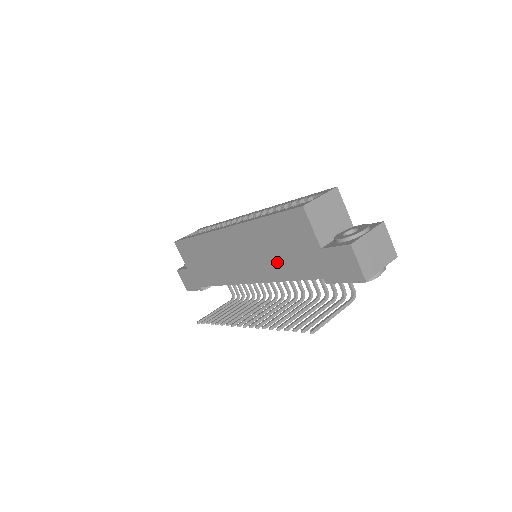
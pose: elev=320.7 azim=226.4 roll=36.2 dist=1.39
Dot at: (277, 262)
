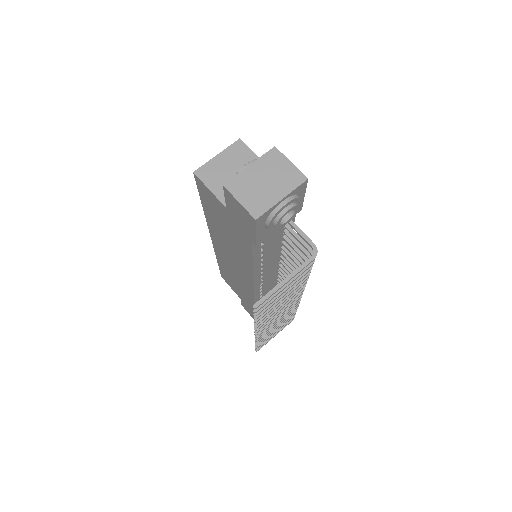
Dot at: (237, 248)
